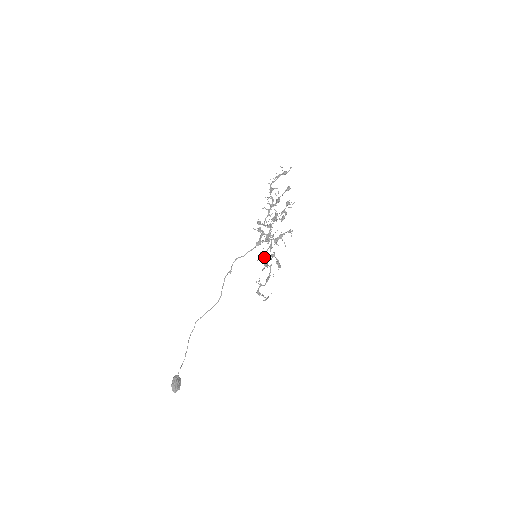
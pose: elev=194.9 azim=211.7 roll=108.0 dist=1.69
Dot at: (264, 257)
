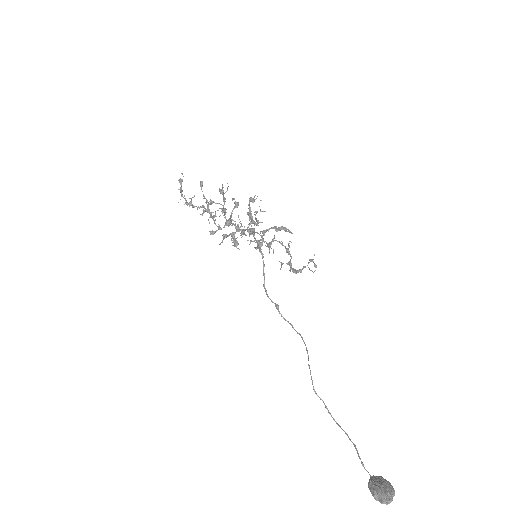
Dot at: (257, 244)
